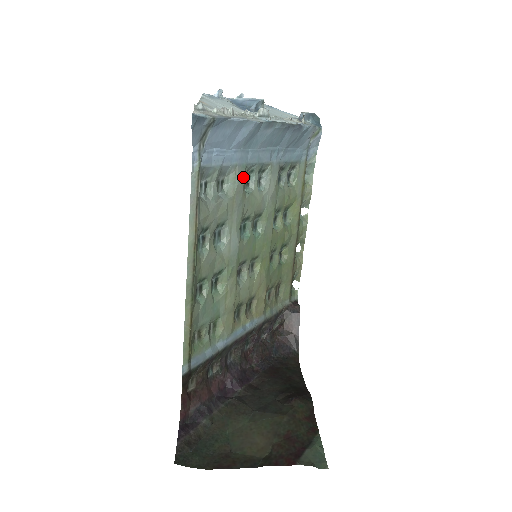
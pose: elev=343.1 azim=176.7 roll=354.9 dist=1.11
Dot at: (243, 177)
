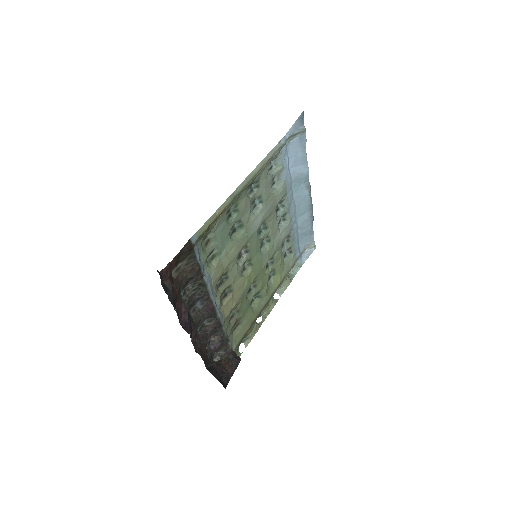
Dot at: (283, 196)
